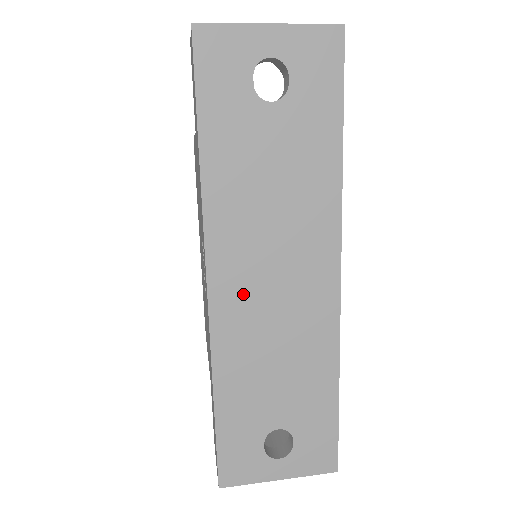
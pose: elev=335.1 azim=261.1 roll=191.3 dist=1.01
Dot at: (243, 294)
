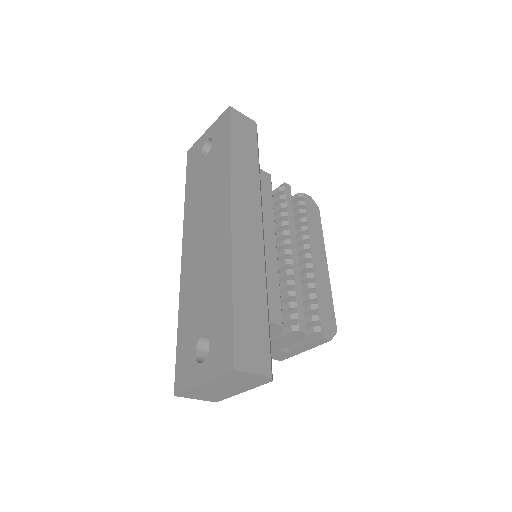
Dot at: (193, 250)
